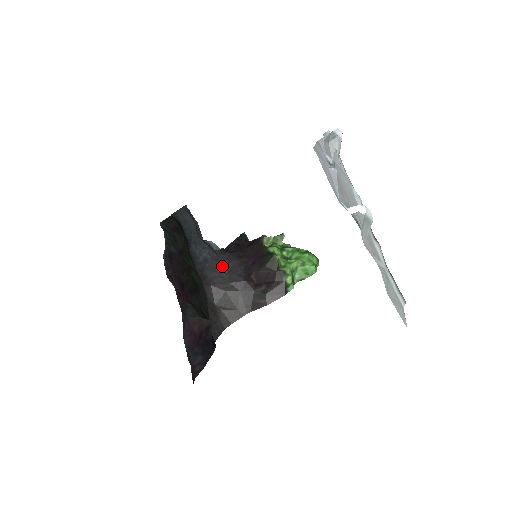
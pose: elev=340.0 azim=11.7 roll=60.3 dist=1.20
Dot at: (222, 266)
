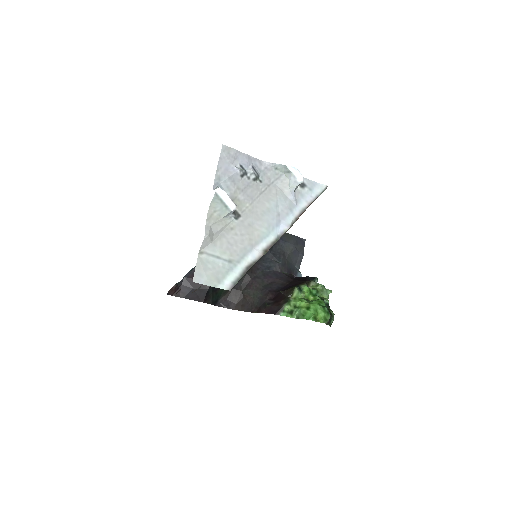
Dot at: (272, 277)
